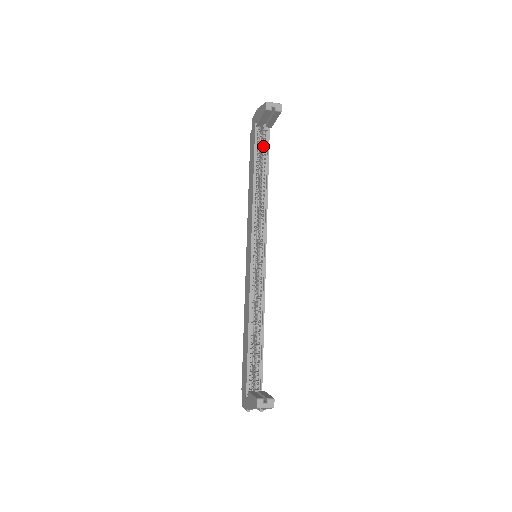
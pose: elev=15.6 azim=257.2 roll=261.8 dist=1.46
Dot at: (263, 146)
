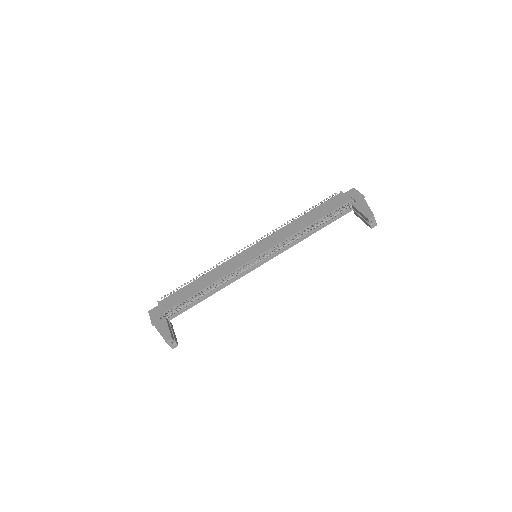
Dot at: (338, 213)
